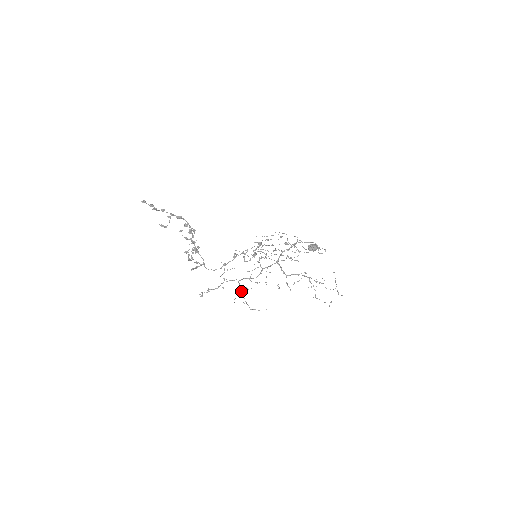
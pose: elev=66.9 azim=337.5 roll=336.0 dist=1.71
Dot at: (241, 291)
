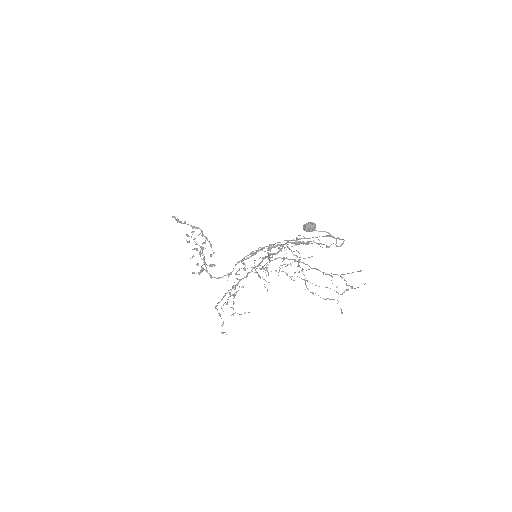
Dot at: occluded
